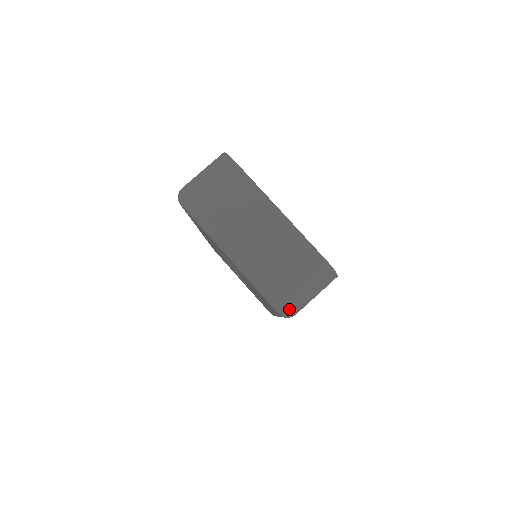
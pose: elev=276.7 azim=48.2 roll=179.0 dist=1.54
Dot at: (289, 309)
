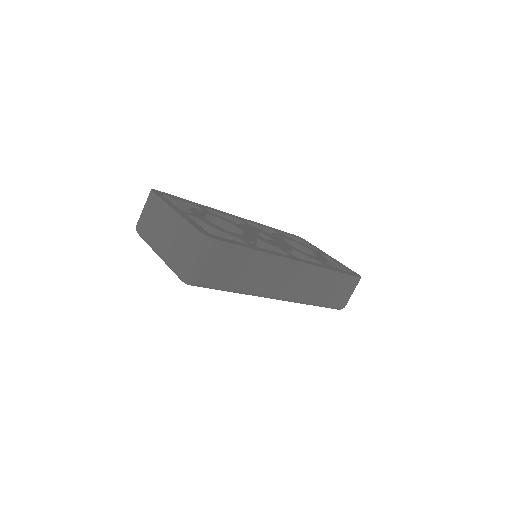
Dot at: (184, 277)
